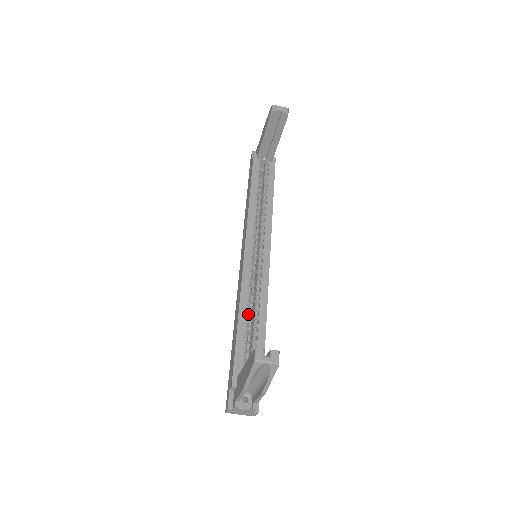
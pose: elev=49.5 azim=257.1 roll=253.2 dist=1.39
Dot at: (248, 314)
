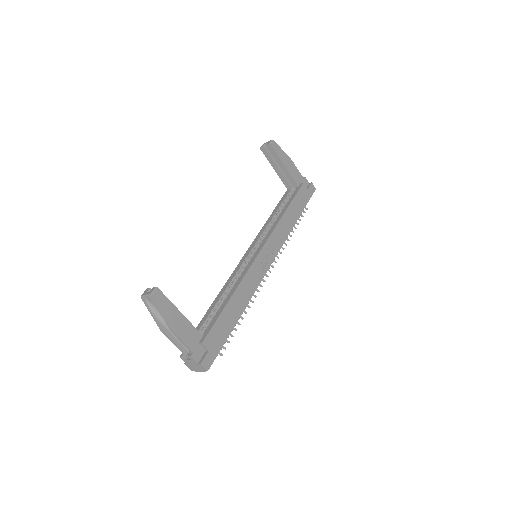
Dot at: (225, 295)
